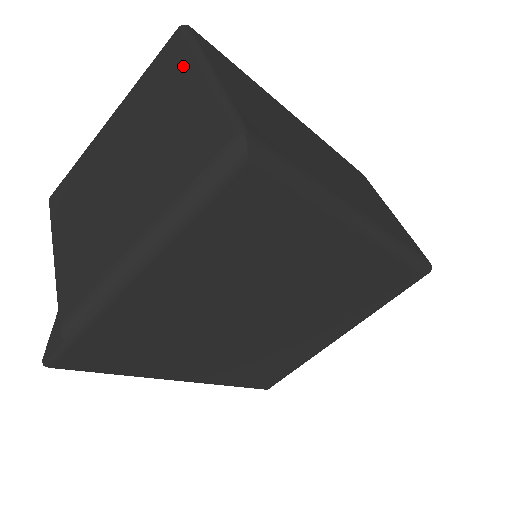
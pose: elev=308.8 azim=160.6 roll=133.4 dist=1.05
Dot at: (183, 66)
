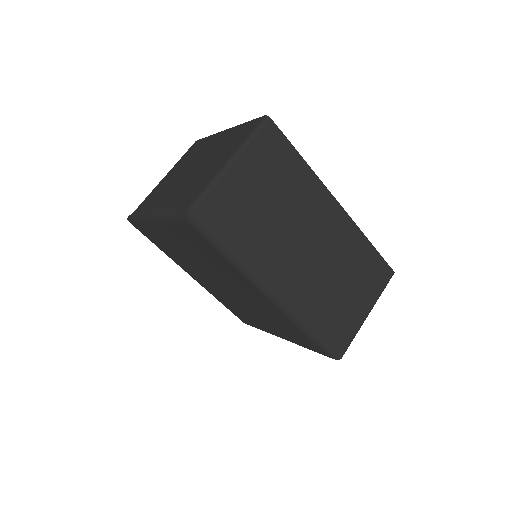
Dot at: (238, 143)
